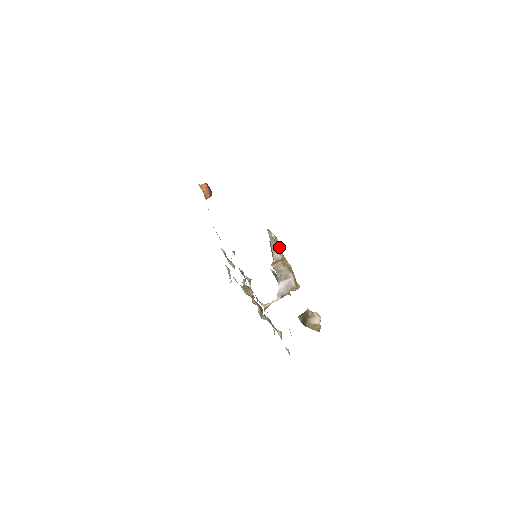
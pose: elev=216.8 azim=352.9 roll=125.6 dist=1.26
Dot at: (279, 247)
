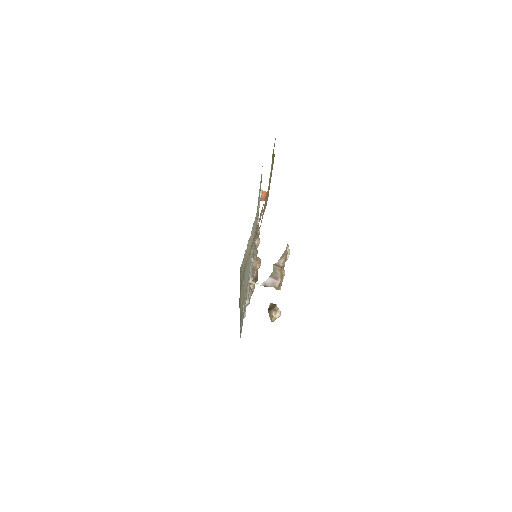
Dot at: (285, 259)
